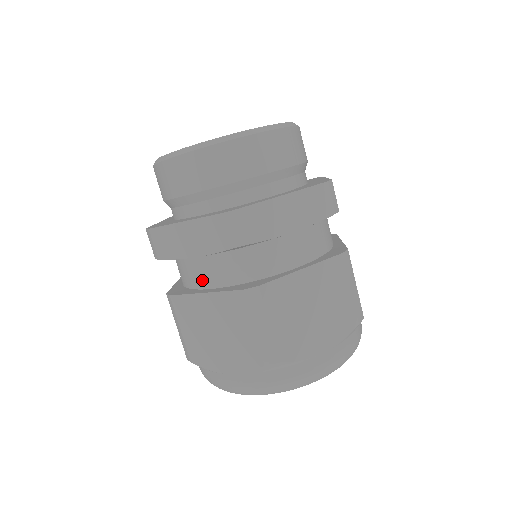
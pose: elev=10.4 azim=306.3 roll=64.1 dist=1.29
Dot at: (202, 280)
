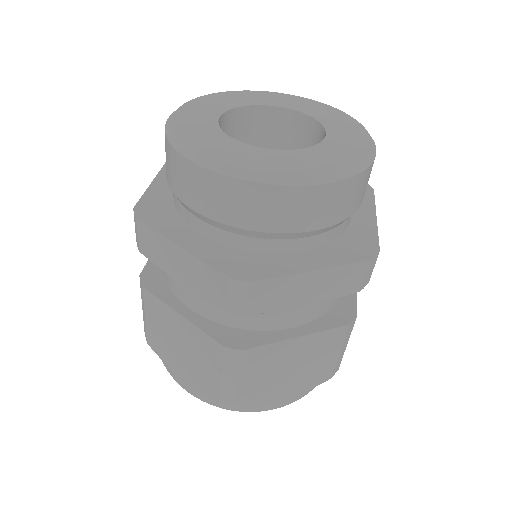
Dot at: (286, 321)
